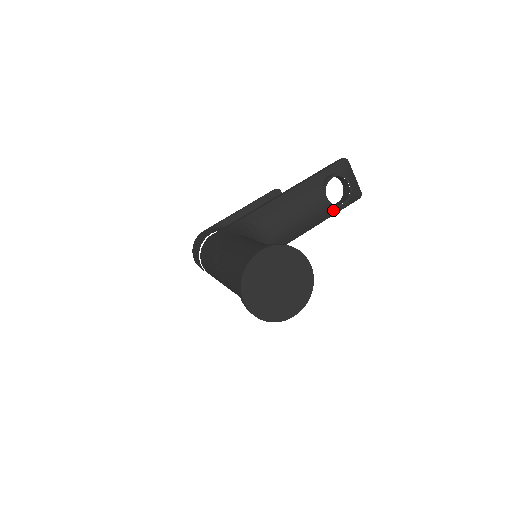
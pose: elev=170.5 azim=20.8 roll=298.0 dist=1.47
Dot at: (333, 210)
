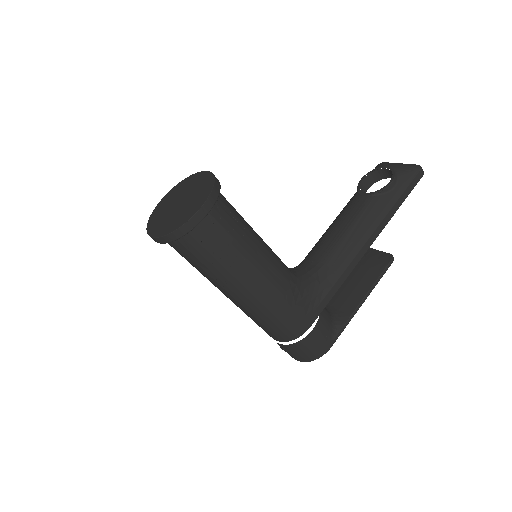
Dot at: (387, 197)
